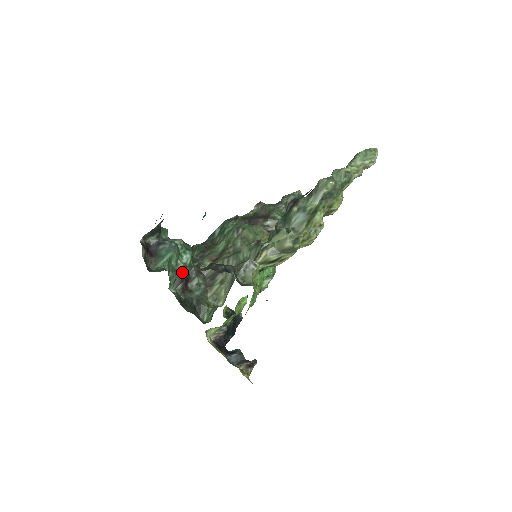
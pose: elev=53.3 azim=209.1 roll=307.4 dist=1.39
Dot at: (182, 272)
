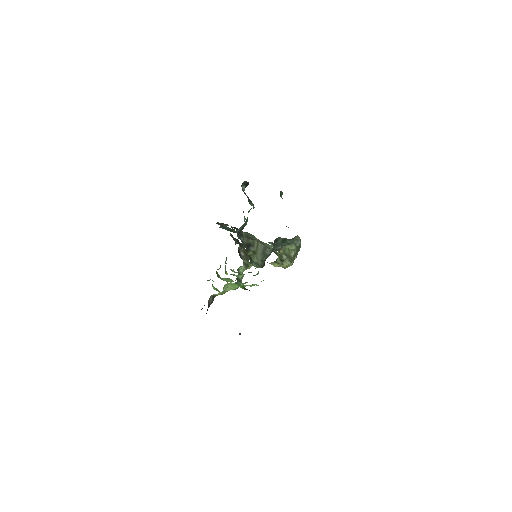
Dot at: (245, 225)
